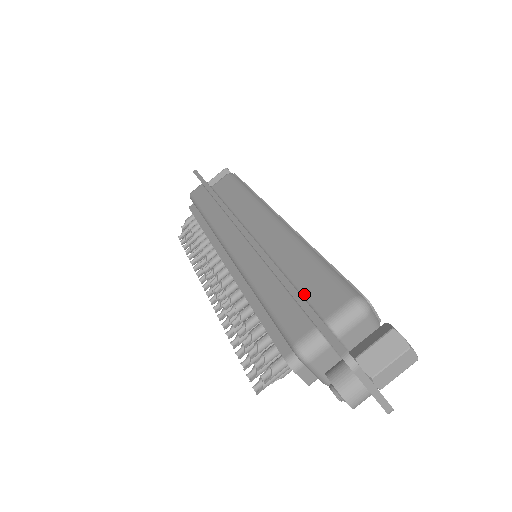
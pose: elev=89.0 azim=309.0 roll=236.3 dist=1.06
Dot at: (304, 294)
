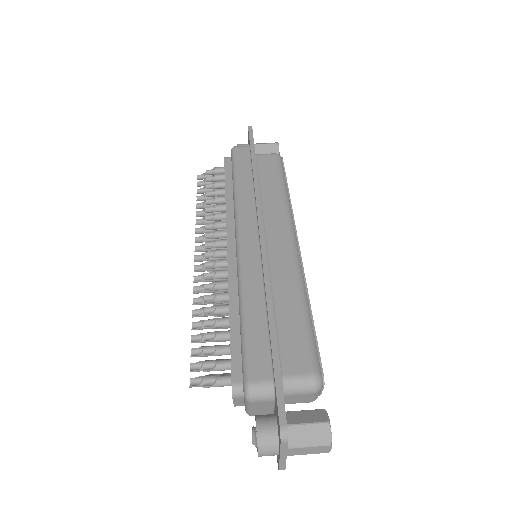
Dot at: (279, 337)
